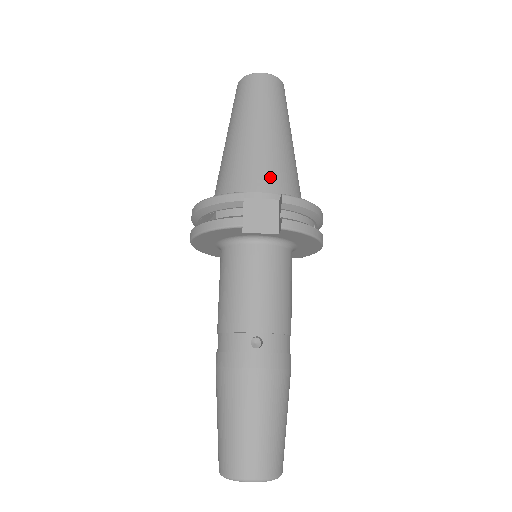
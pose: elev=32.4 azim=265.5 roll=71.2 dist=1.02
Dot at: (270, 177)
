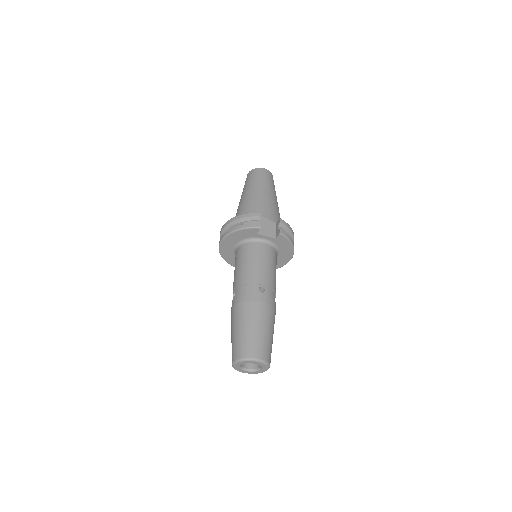
Dot at: (271, 213)
